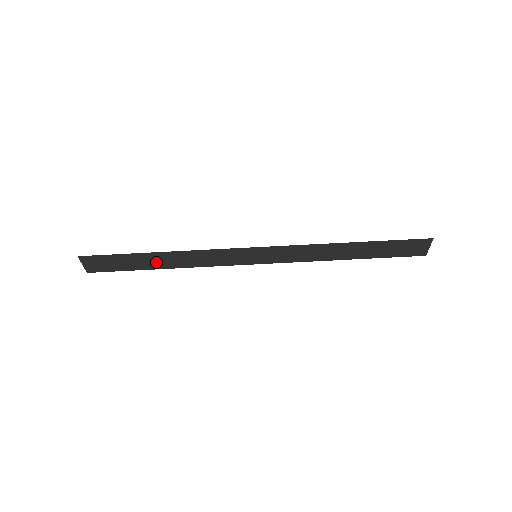
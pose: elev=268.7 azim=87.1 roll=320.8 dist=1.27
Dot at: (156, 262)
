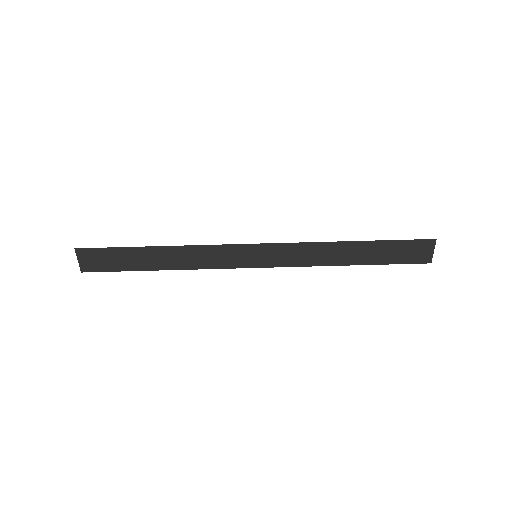
Dot at: (153, 260)
